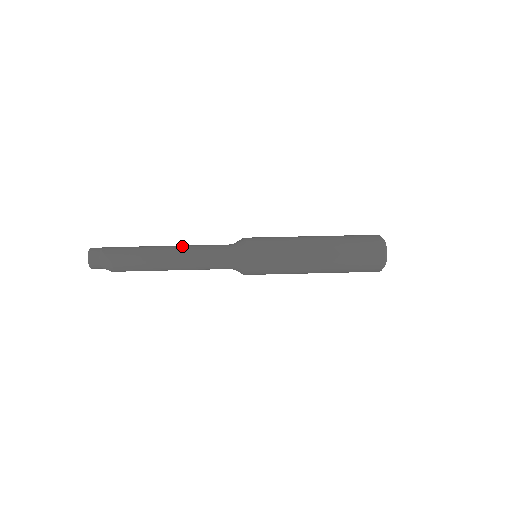
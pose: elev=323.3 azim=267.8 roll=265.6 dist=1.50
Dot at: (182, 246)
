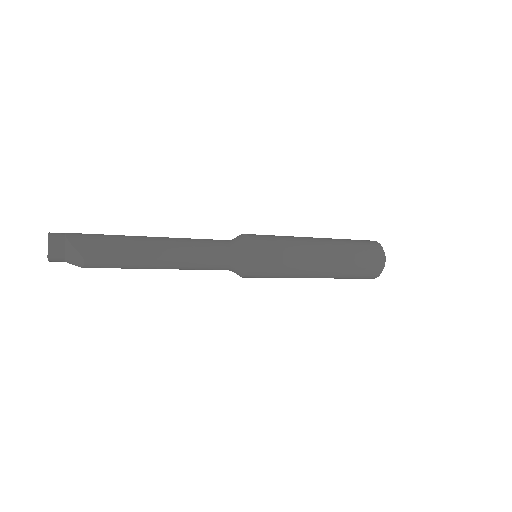
Dot at: (174, 240)
